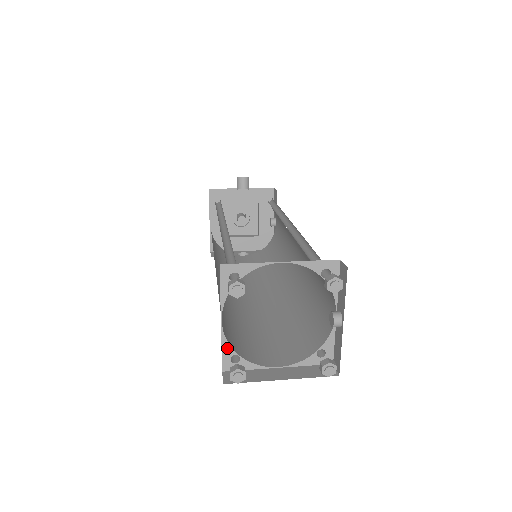
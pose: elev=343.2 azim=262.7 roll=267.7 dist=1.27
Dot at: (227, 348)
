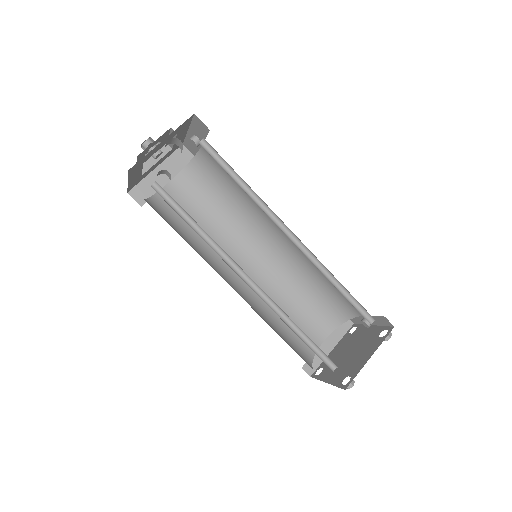
Dot at: occluded
